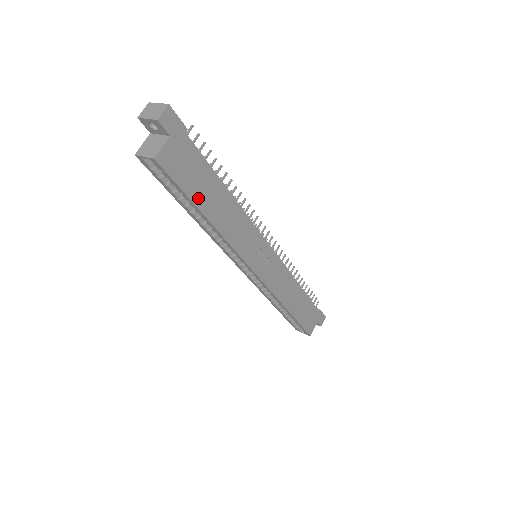
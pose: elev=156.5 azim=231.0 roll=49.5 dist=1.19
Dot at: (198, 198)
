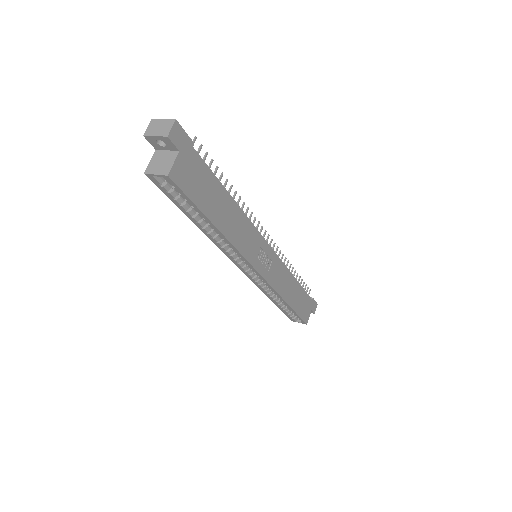
Dot at: (207, 208)
